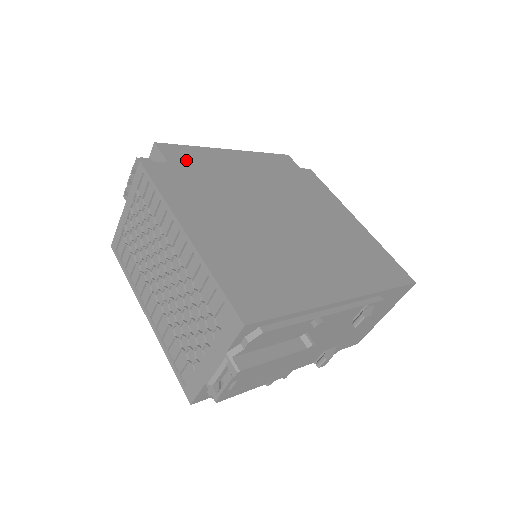
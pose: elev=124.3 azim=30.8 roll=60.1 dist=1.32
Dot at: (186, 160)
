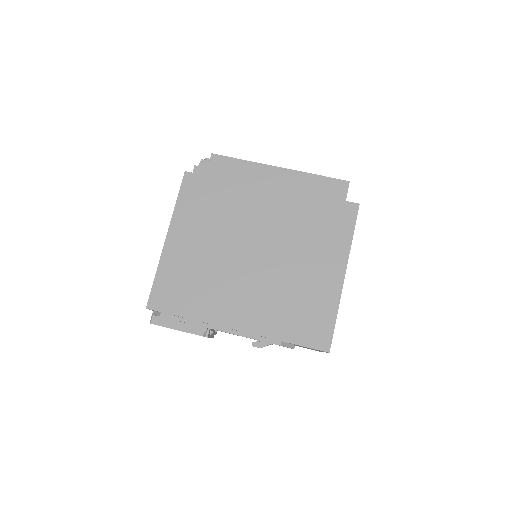
Dot at: (223, 175)
